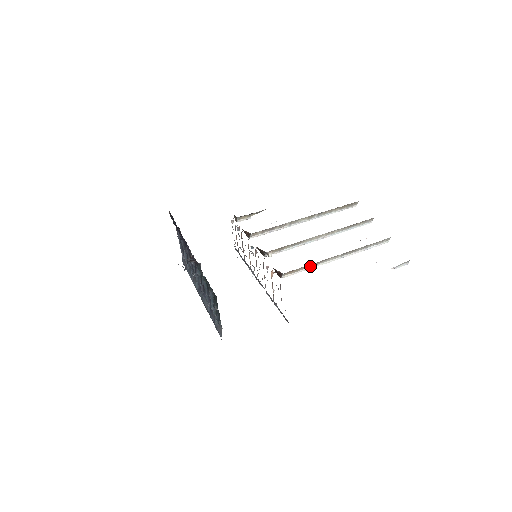
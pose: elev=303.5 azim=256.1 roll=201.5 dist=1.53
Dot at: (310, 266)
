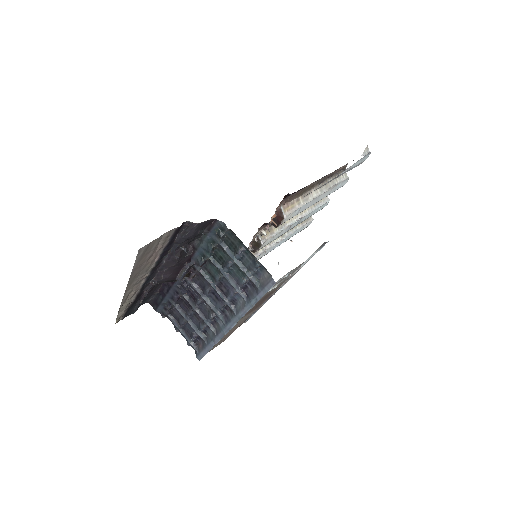
Dot at: (301, 203)
